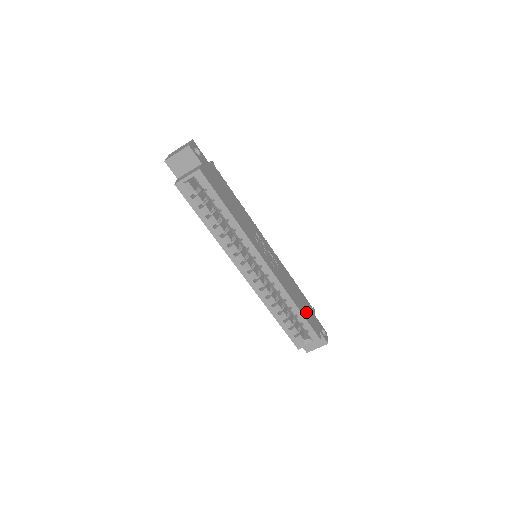
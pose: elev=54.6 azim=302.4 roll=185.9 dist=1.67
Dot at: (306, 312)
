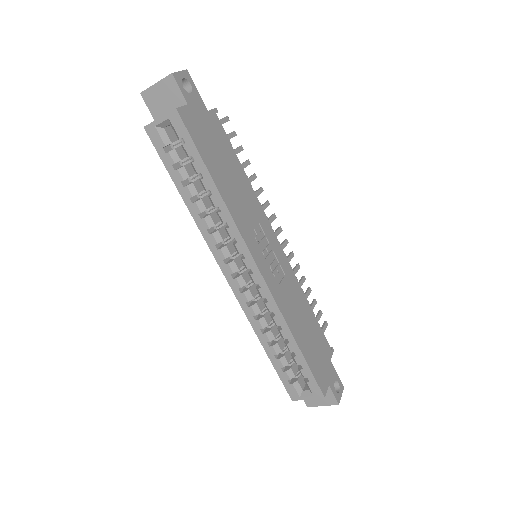
Dot at: (312, 352)
